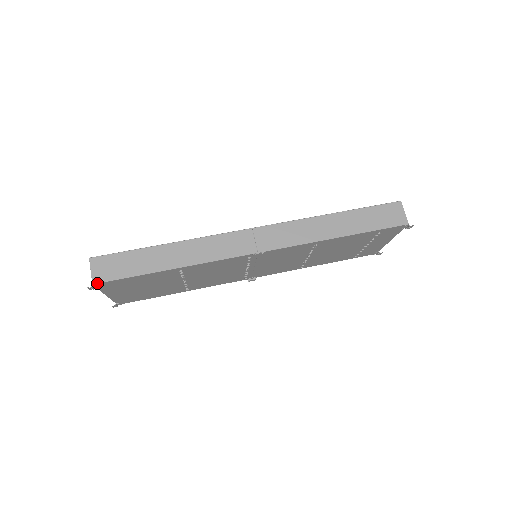
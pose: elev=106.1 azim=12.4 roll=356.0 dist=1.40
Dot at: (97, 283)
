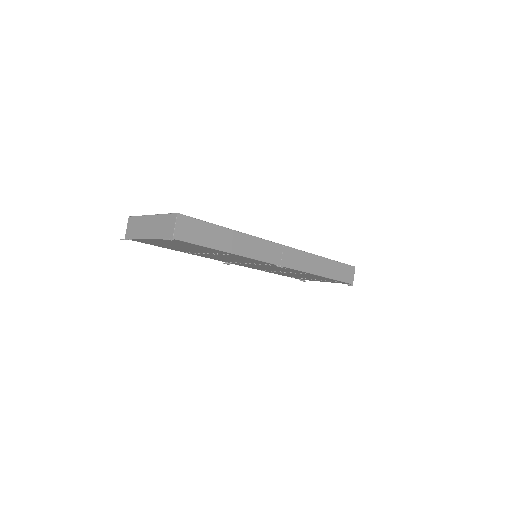
Dot at: (177, 239)
